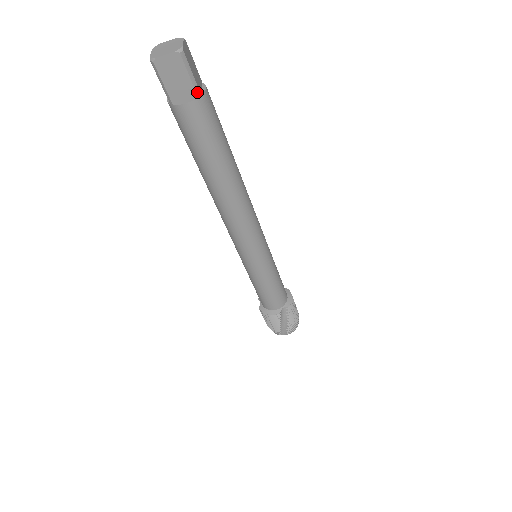
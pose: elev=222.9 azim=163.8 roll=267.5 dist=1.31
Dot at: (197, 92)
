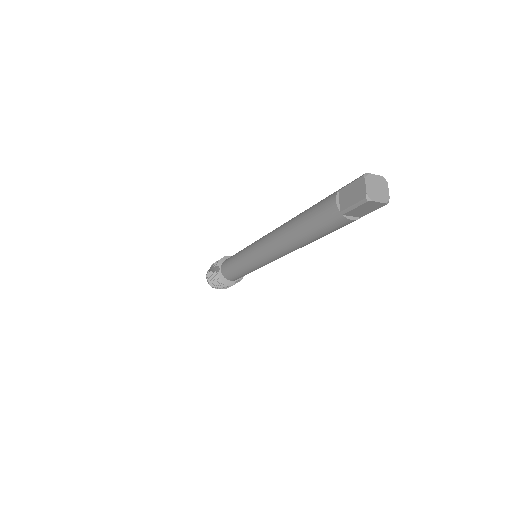
Dot at: (364, 215)
